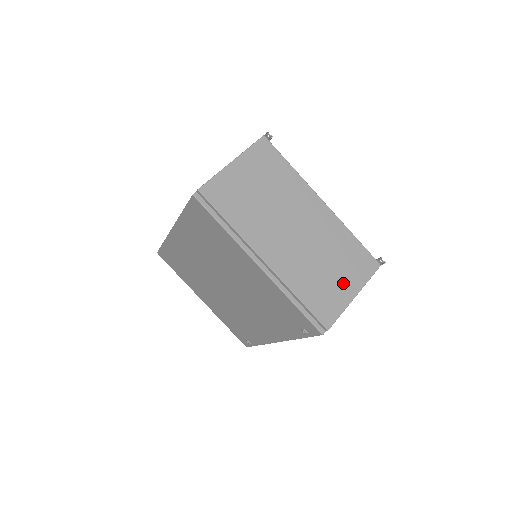
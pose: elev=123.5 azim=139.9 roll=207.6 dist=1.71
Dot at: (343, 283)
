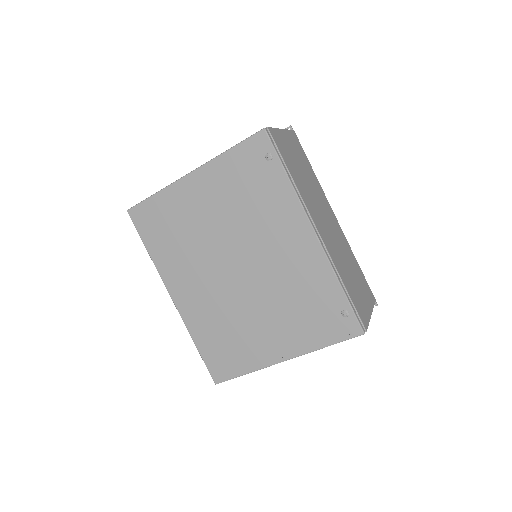
Dot at: occluded
